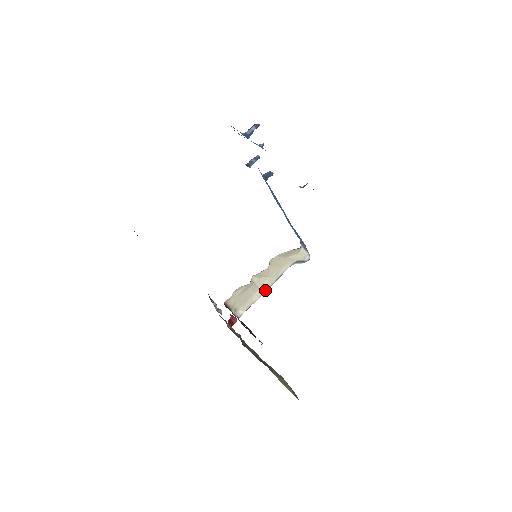
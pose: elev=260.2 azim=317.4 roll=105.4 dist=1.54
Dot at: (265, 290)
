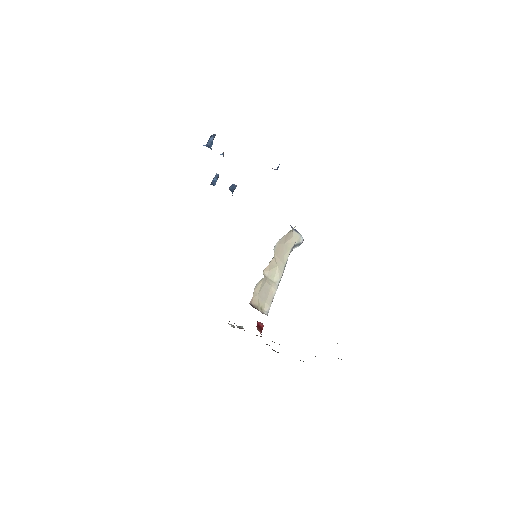
Dot at: (279, 281)
